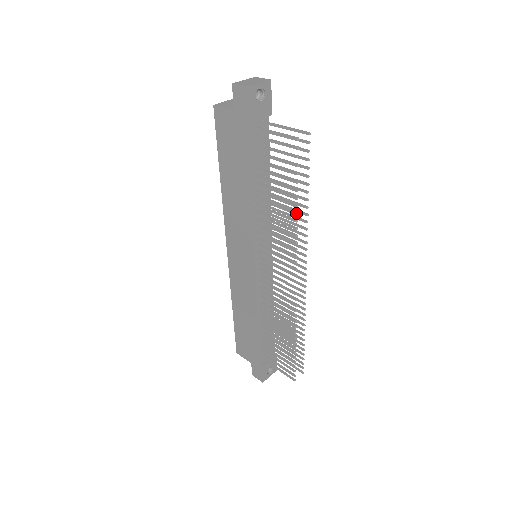
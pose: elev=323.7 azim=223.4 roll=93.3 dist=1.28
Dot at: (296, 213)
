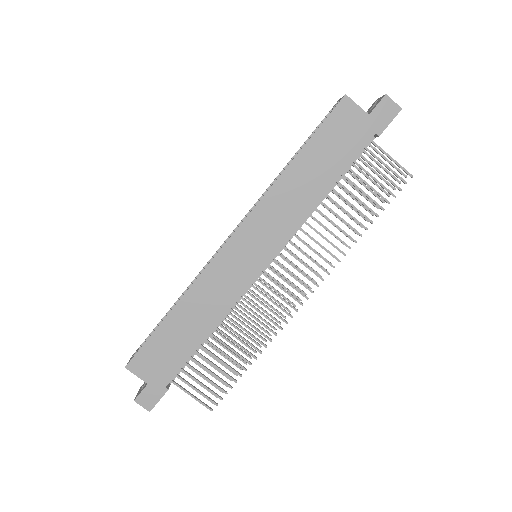
Dot at: occluded
